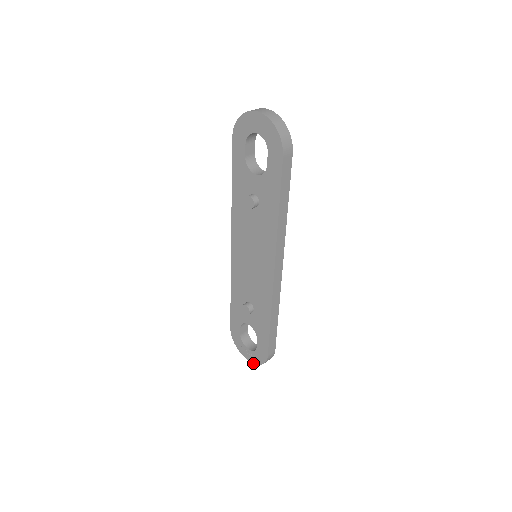
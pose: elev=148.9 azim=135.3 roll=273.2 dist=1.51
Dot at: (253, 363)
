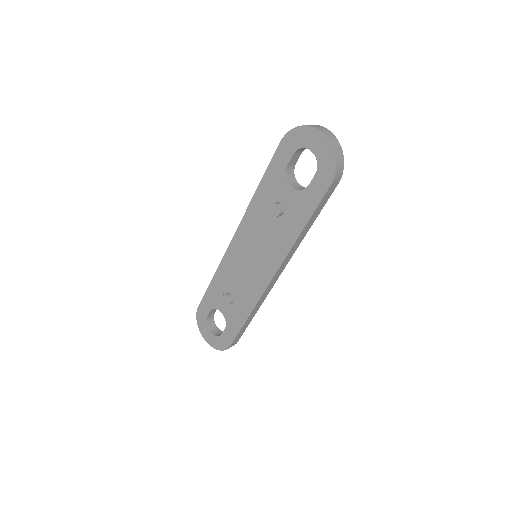
Dot at: (211, 346)
